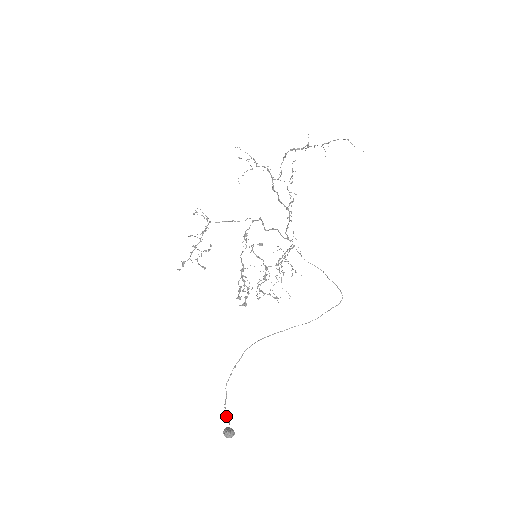
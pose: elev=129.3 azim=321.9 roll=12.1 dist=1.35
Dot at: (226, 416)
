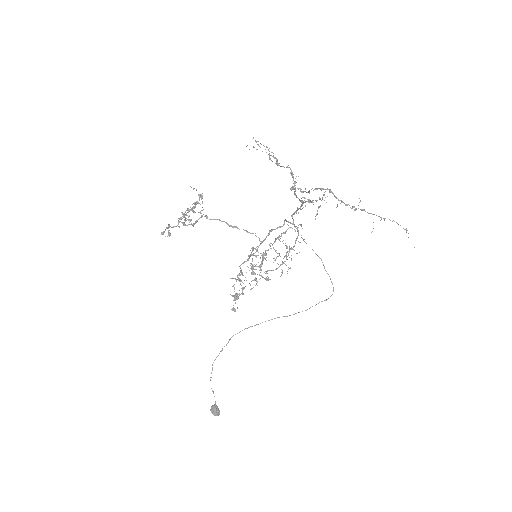
Dot at: (212, 390)
